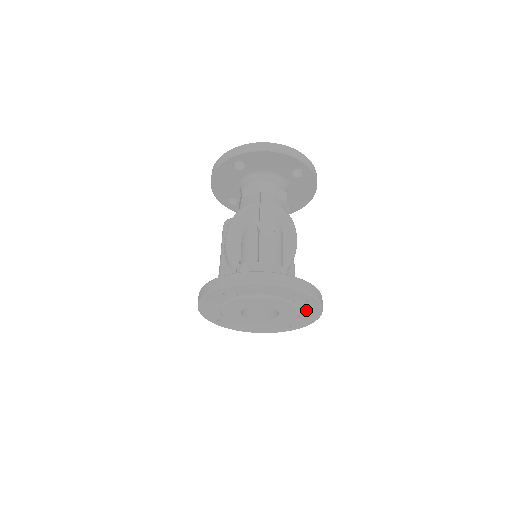
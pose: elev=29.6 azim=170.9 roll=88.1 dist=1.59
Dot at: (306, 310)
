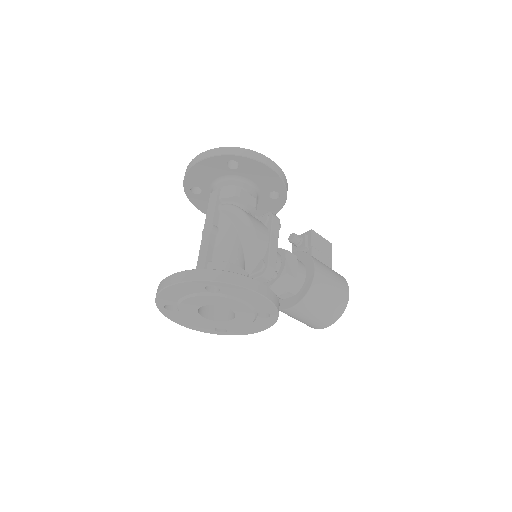
Dot at: (236, 294)
